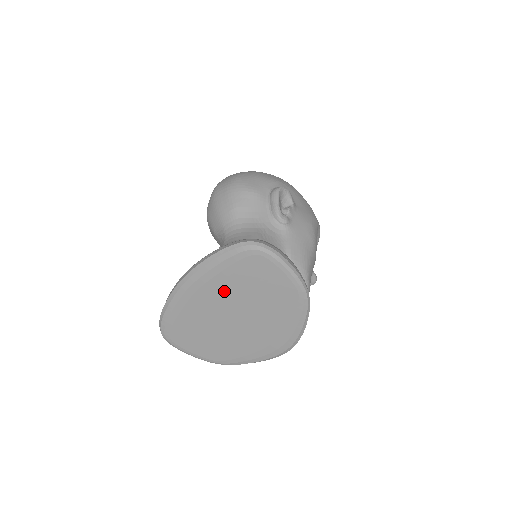
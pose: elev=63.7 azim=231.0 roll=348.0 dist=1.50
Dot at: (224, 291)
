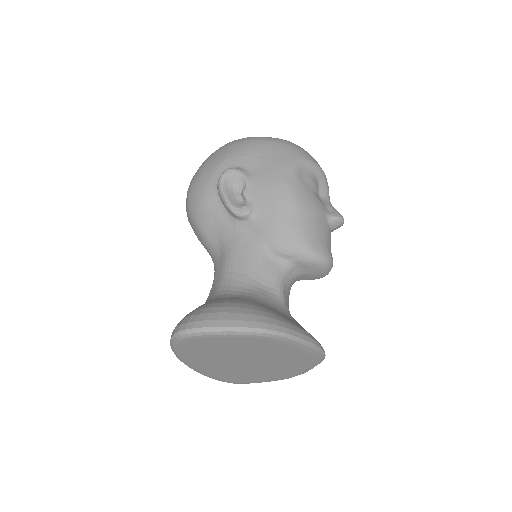
Dot at: (214, 359)
